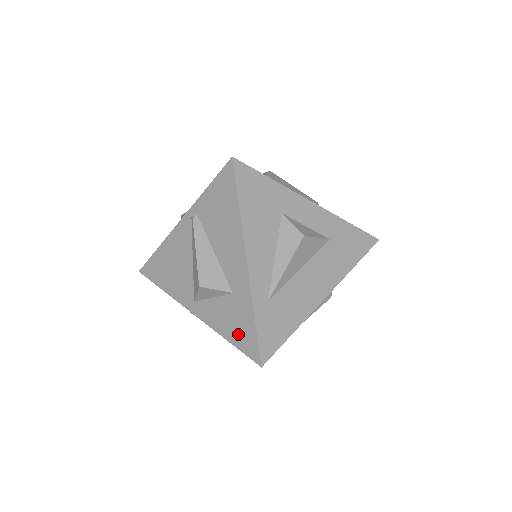
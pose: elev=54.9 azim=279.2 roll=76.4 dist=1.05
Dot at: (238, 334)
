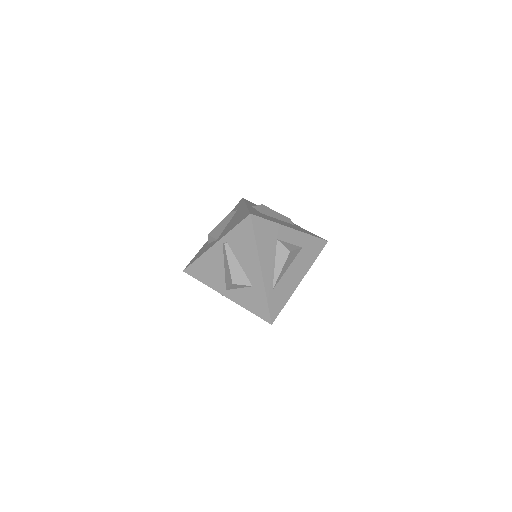
Dot at: (256, 308)
